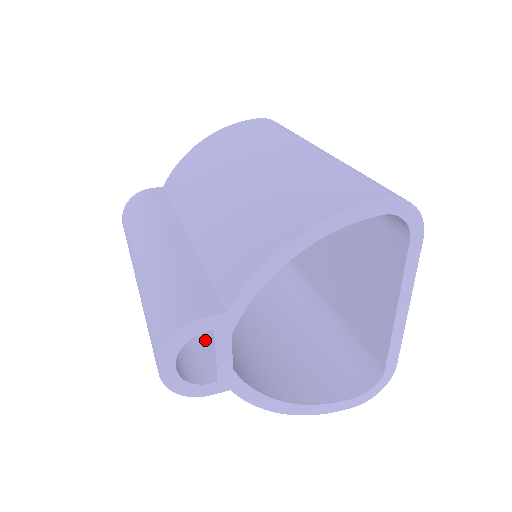
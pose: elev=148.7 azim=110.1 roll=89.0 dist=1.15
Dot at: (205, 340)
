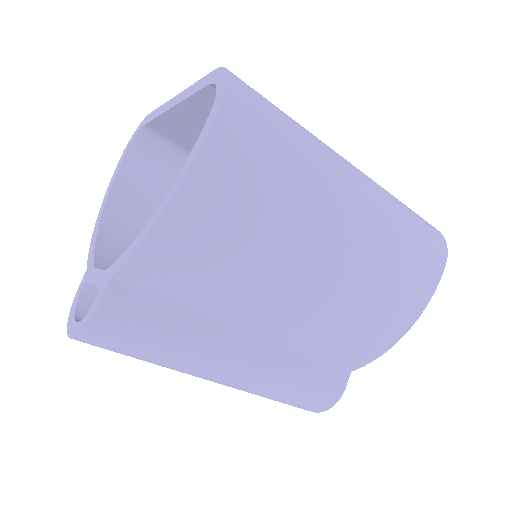
Dot at: occluded
